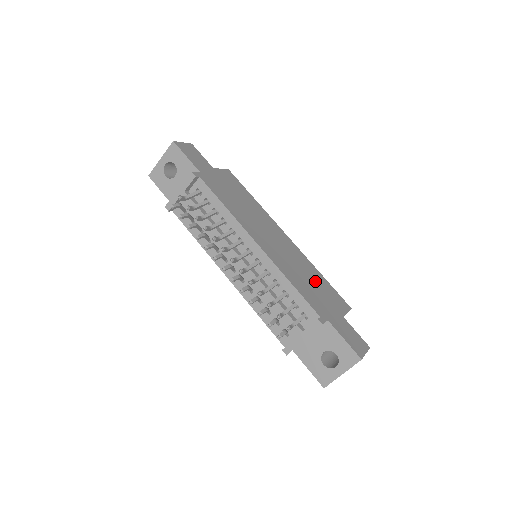
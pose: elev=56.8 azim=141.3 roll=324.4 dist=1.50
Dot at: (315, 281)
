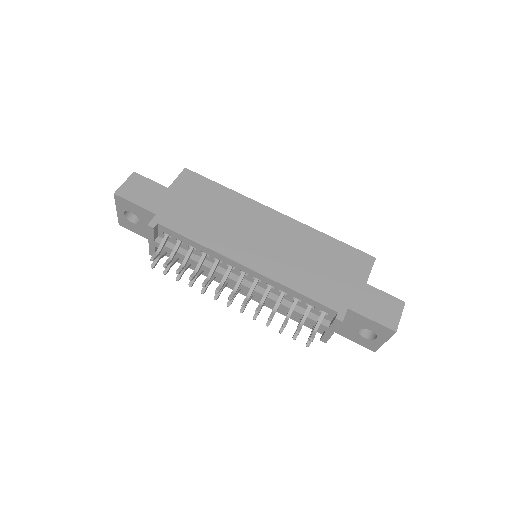
Dot at: (324, 257)
